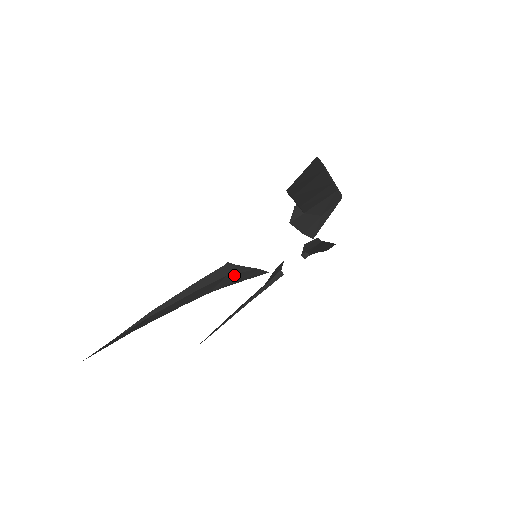
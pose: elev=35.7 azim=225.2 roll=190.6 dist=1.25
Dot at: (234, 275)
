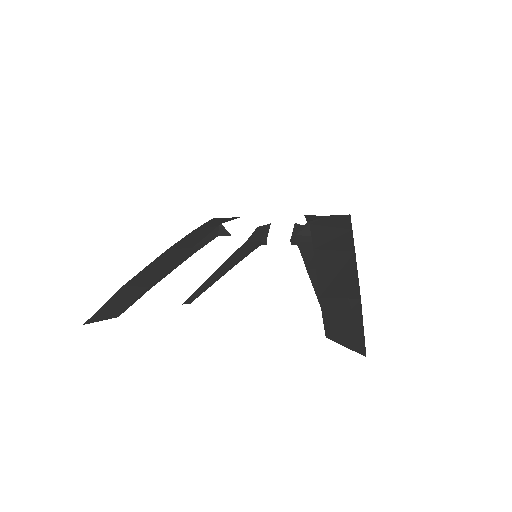
Dot at: occluded
